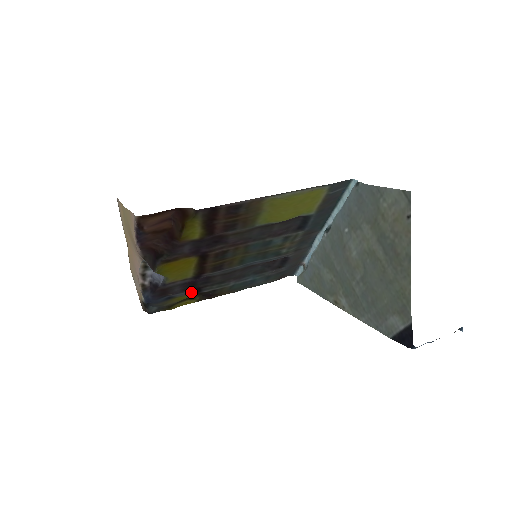
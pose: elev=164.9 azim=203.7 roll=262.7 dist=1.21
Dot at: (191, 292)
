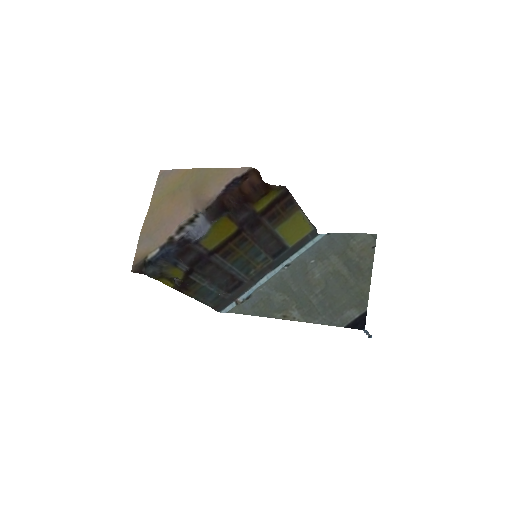
Dot at: (187, 270)
